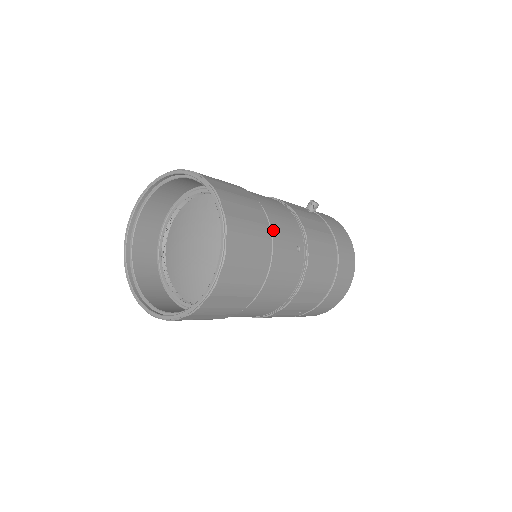
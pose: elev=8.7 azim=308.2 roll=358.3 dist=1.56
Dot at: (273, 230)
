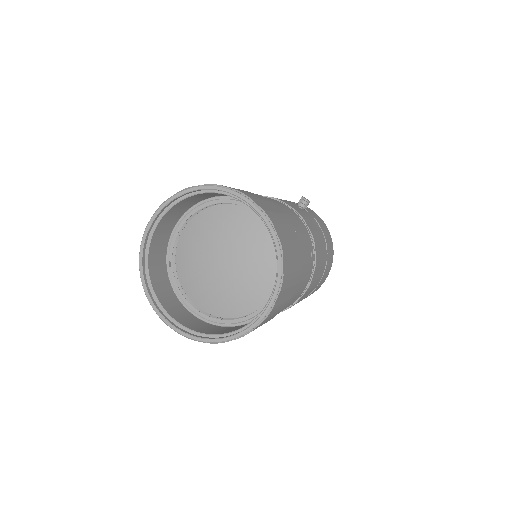
Dot at: occluded
